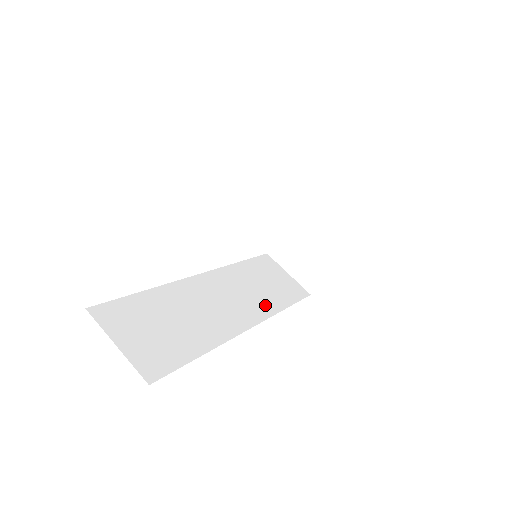
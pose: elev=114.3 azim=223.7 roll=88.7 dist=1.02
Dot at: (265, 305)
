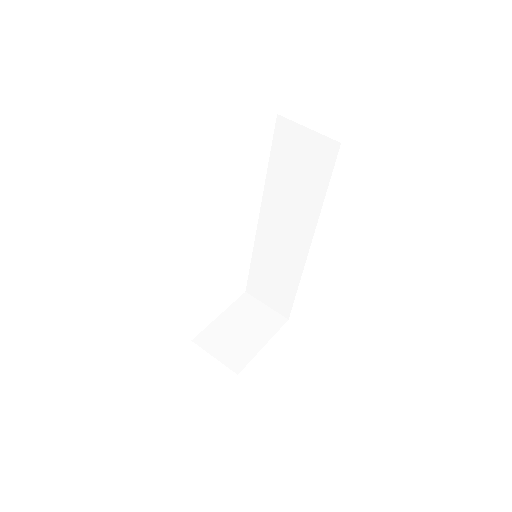
Dot at: occluded
